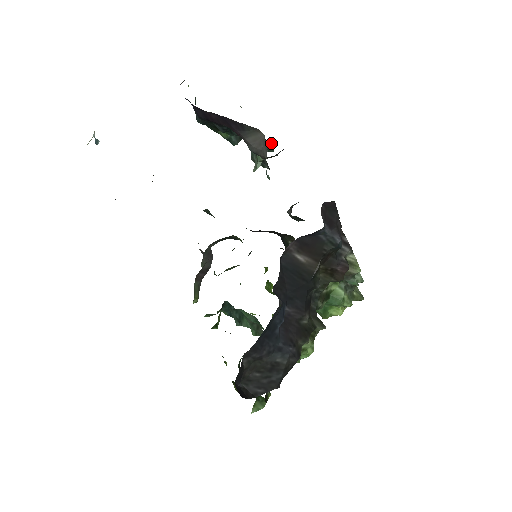
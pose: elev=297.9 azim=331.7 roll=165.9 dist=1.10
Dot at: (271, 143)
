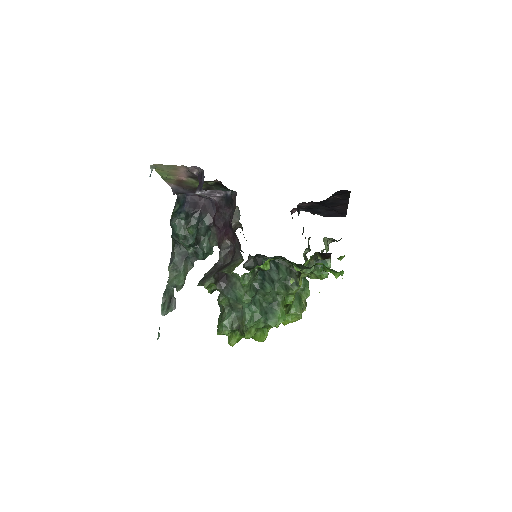
Dot at: (213, 246)
